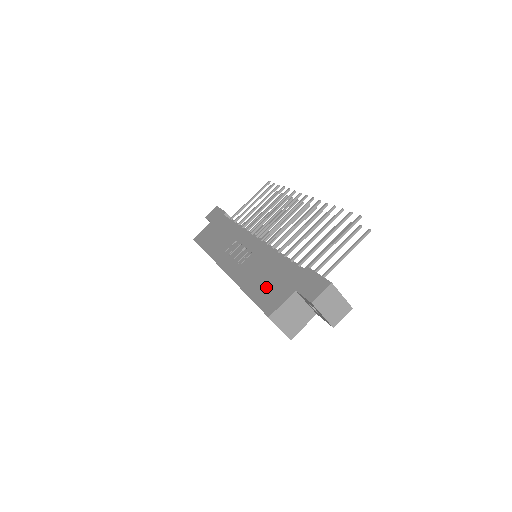
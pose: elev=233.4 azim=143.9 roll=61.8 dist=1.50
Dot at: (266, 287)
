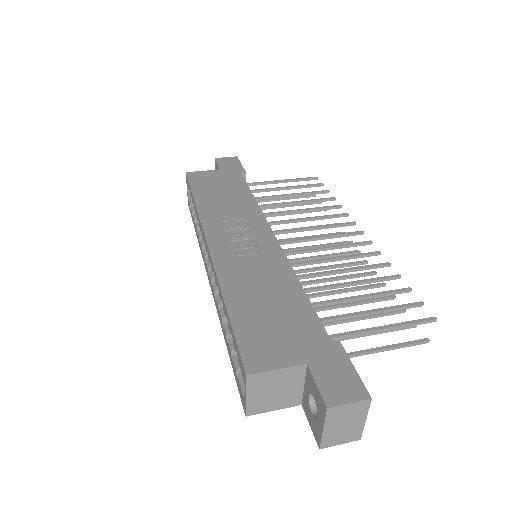
Dot at: (262, 321)
